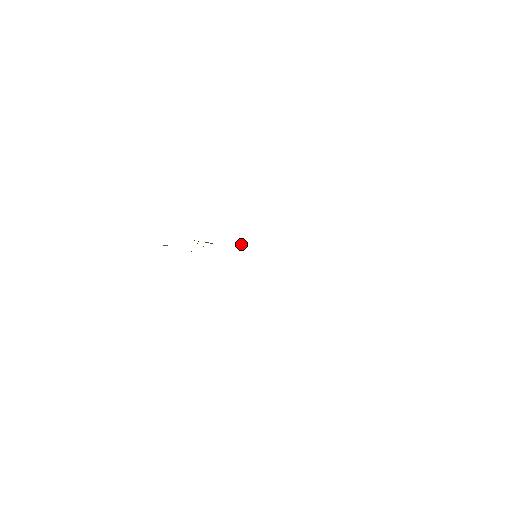
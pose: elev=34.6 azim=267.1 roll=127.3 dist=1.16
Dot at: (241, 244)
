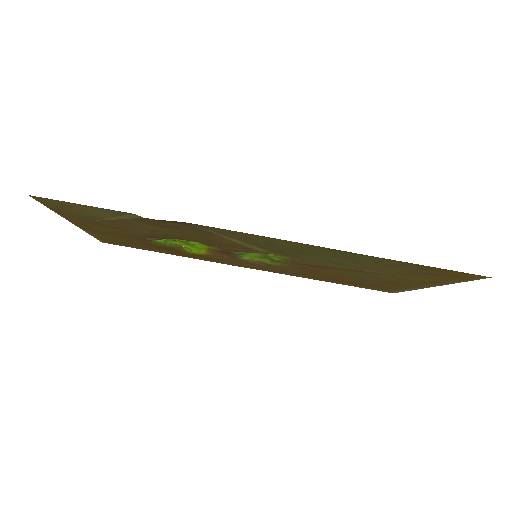
Dot at: (239, 258)
